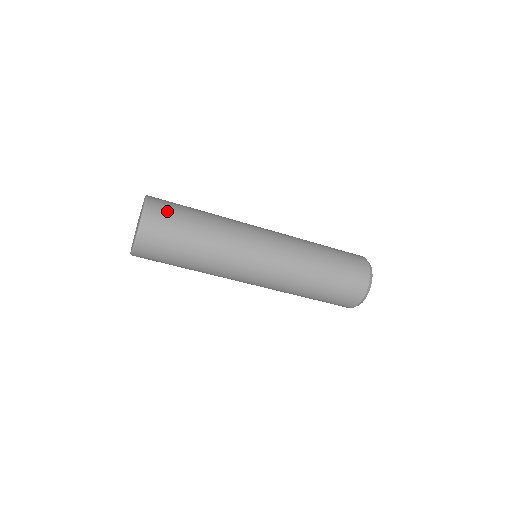
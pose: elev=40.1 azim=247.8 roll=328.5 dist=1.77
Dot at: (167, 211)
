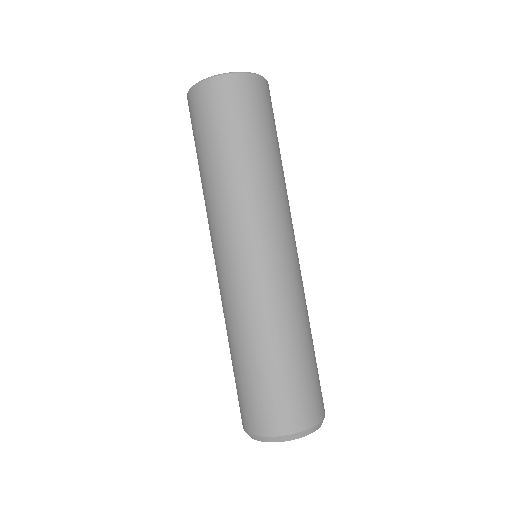
Dot at: (255, 103)
